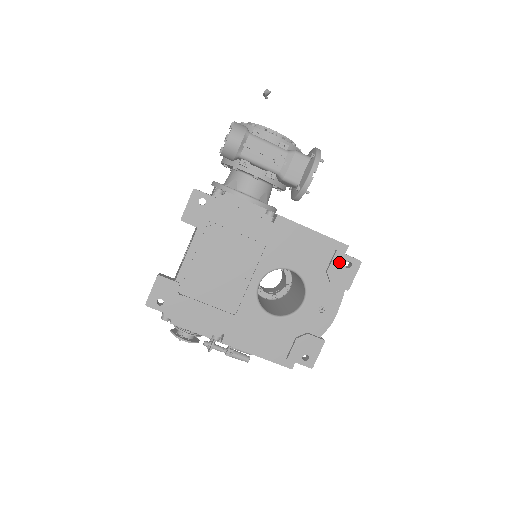
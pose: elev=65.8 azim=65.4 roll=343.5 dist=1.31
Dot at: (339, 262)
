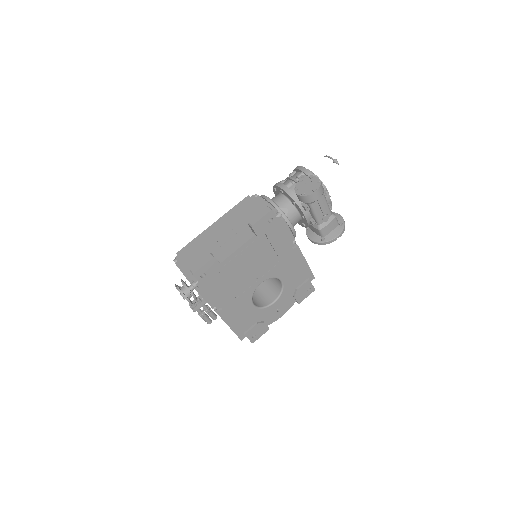
Dot at: (306, 286)
